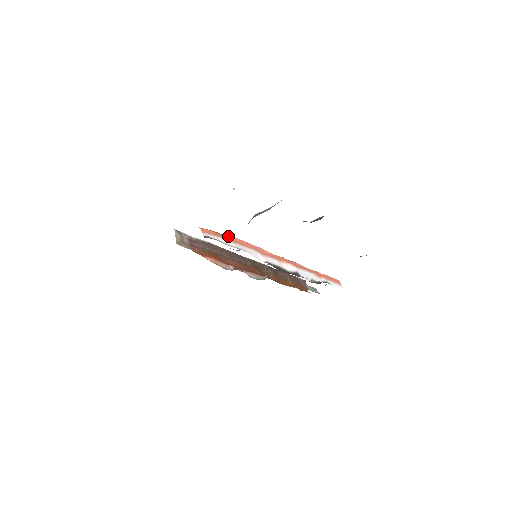
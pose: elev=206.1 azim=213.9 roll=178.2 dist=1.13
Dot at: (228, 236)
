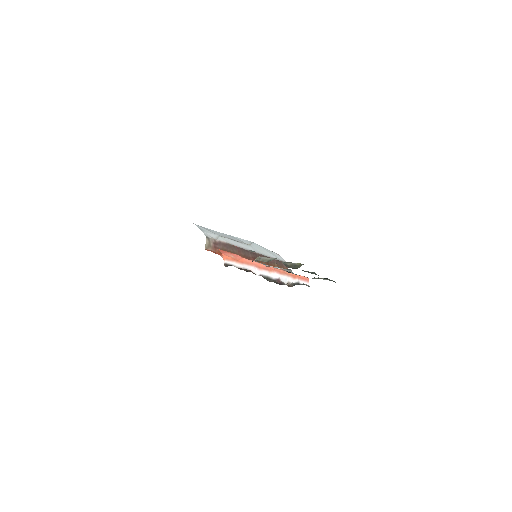
Dot at: (239, 257)
